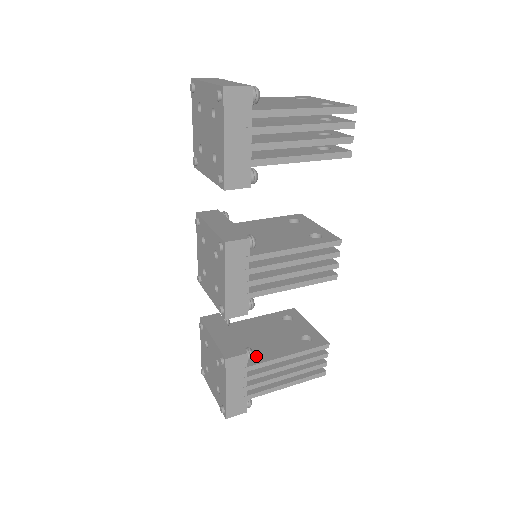
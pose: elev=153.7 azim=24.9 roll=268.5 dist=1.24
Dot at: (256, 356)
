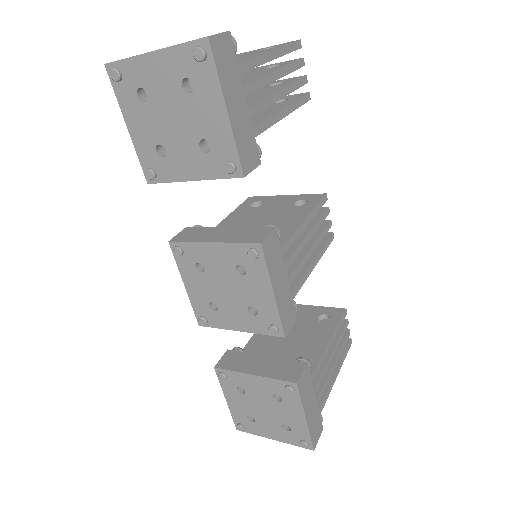
Dot at: occluded
